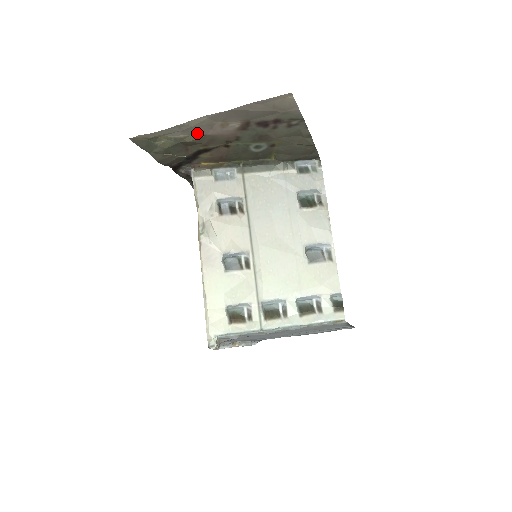
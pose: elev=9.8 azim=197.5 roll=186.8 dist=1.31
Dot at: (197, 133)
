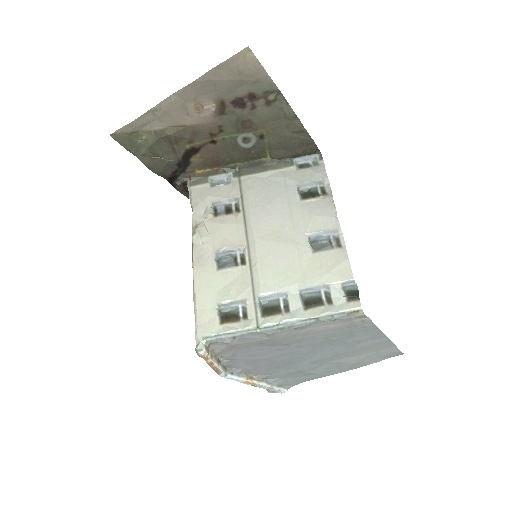
Dot at: (175, 123)
